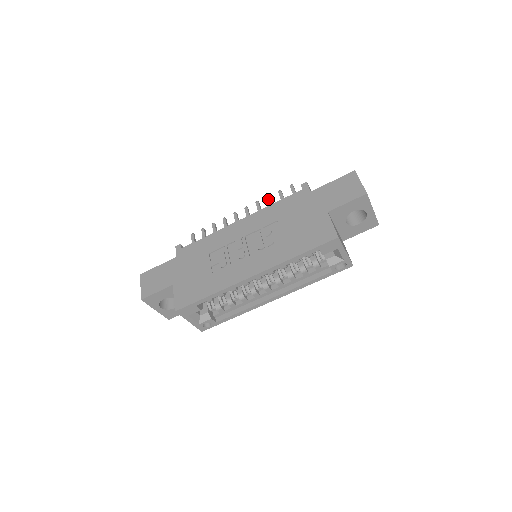
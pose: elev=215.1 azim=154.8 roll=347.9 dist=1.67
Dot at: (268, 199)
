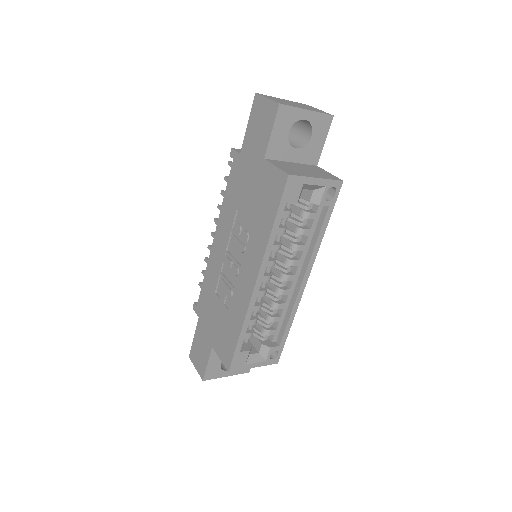
Dot at: (222, 195)
